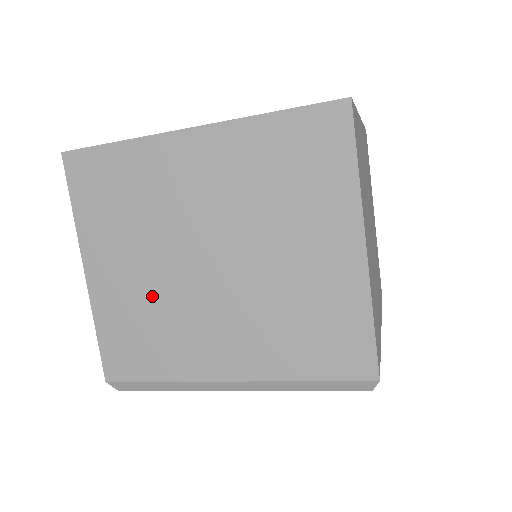
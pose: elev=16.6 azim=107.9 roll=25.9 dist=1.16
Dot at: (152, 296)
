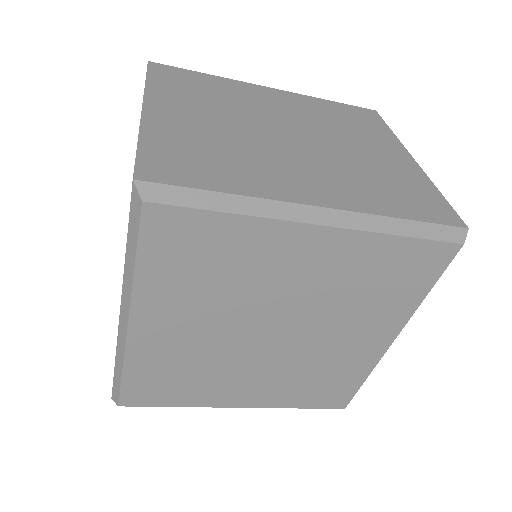
Dot at: (225, 137)
